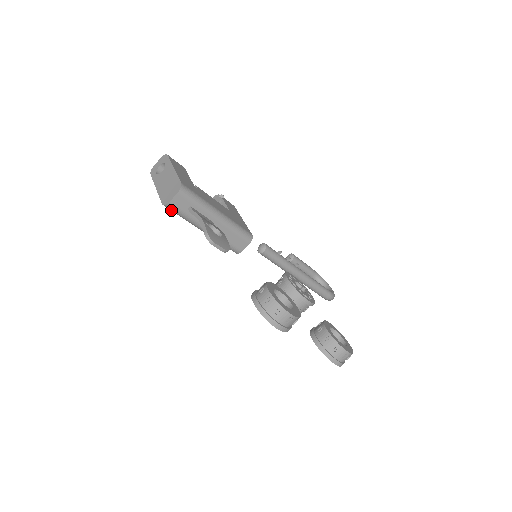
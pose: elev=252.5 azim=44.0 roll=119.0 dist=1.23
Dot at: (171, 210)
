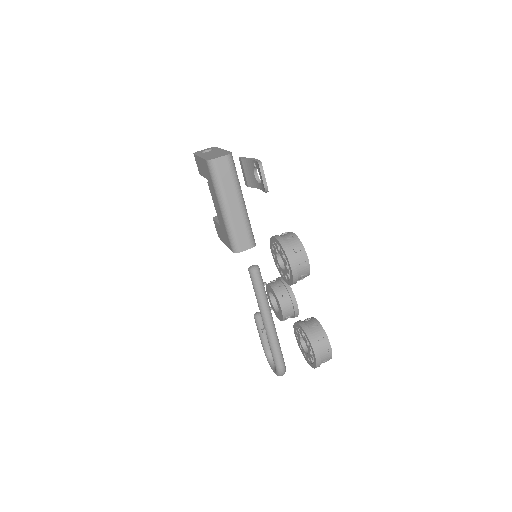
Dot at: (210, 170)
